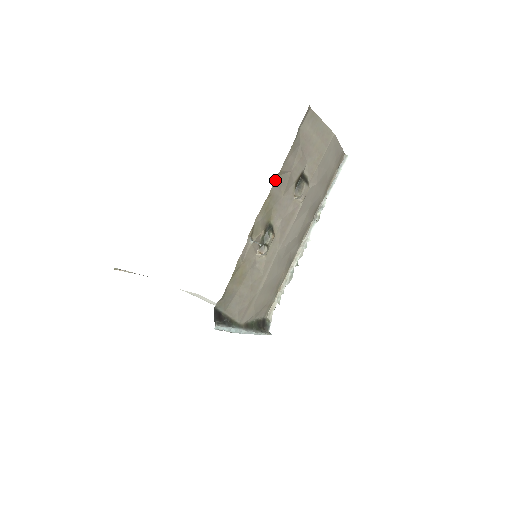
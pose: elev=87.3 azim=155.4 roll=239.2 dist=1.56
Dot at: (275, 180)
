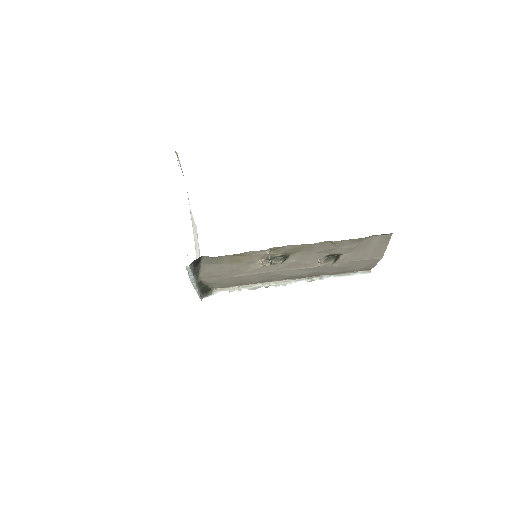
Dot at: (324, 242)
